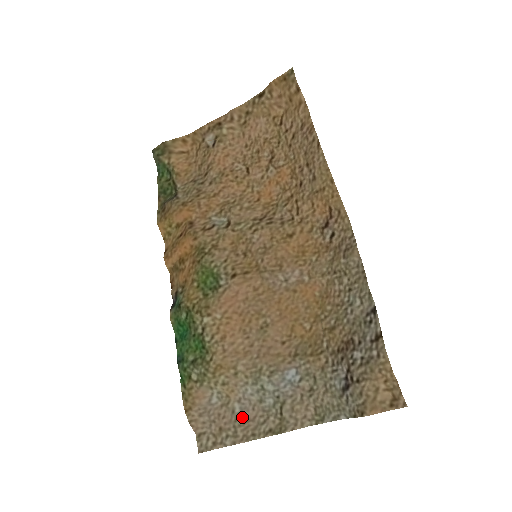
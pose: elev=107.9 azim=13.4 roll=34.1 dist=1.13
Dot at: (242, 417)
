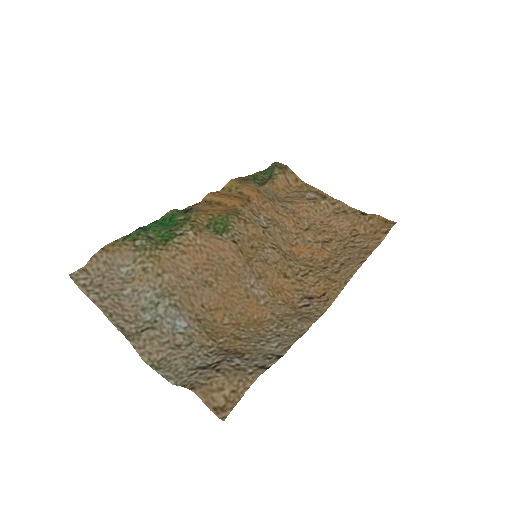
Dot at: (122, 299)
